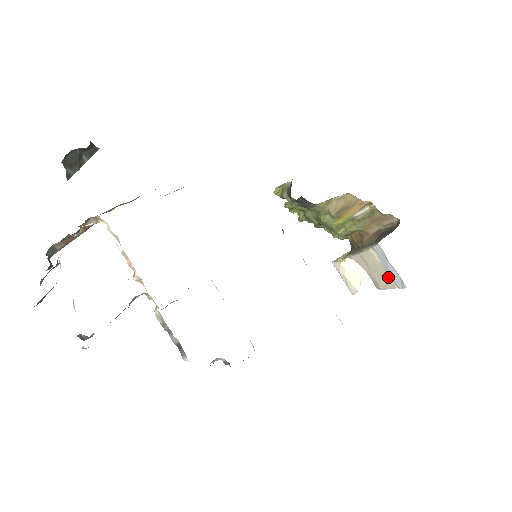
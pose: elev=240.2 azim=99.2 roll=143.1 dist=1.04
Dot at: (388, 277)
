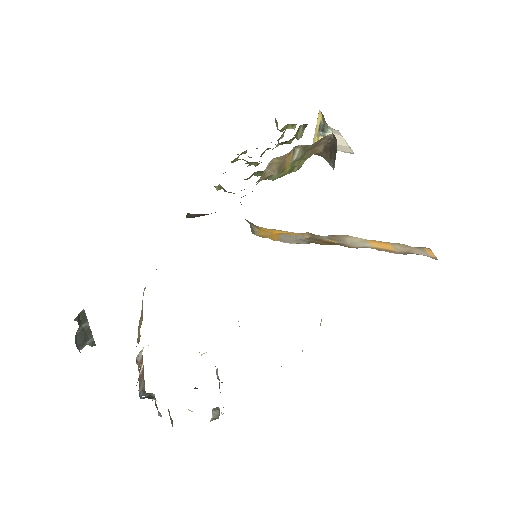
Dot at: occluded
